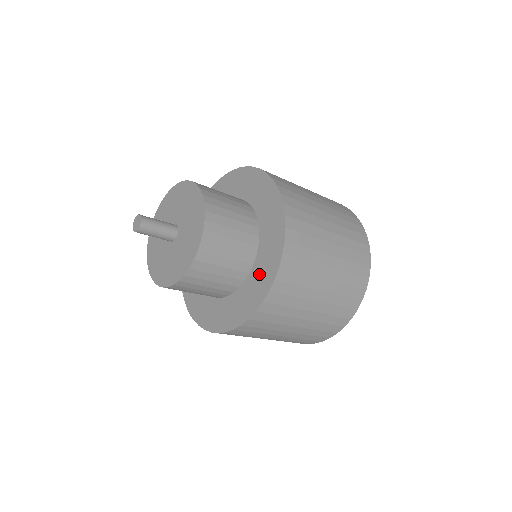
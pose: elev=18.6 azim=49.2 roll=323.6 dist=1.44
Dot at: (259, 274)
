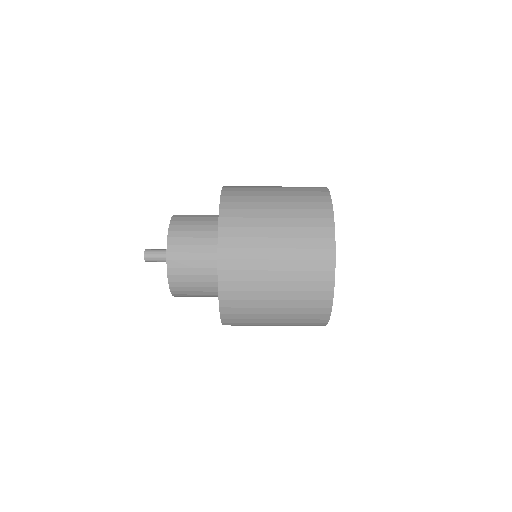
Dot at: occluded
